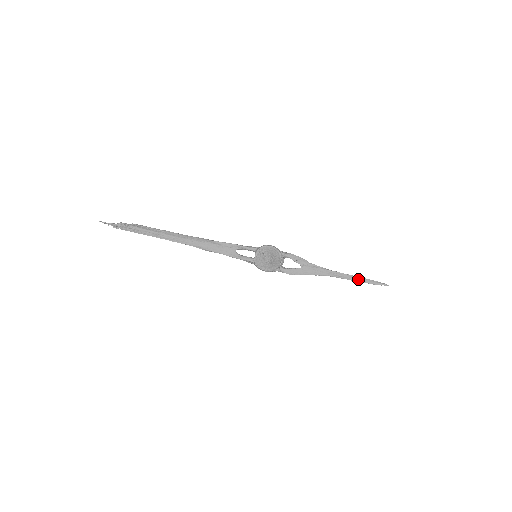
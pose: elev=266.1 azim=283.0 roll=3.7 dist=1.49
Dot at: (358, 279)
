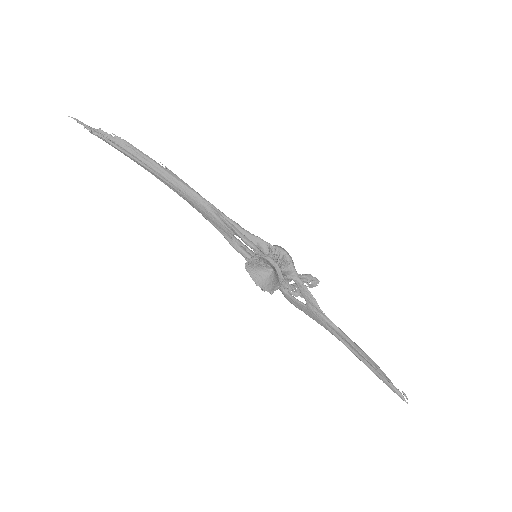
Dot at: (371, 367)
